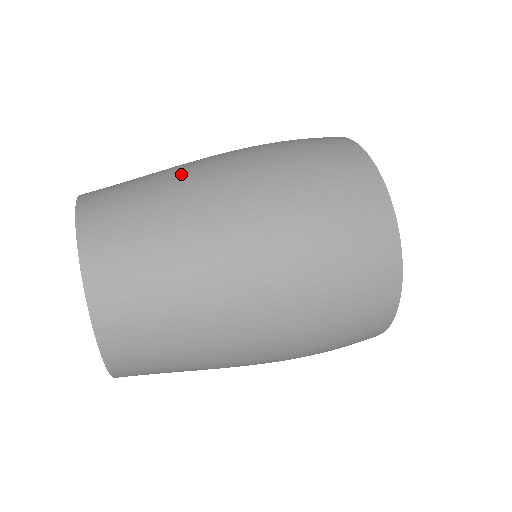
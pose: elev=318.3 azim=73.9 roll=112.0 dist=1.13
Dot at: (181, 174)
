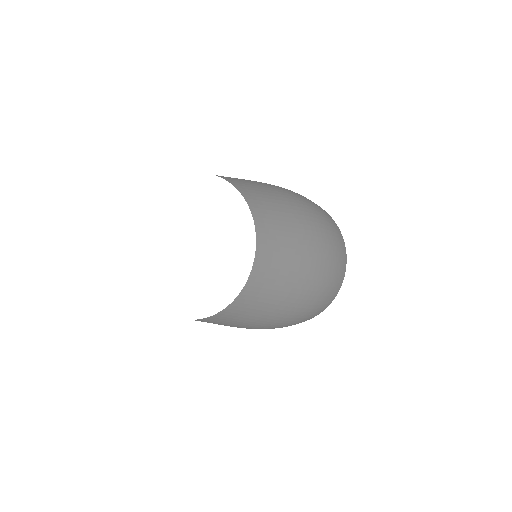
Dot at: occluded
